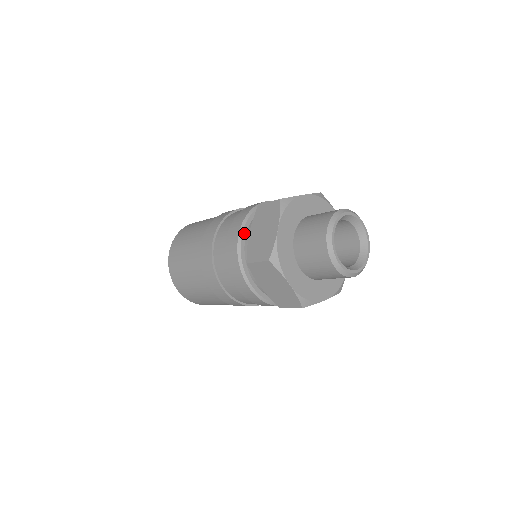
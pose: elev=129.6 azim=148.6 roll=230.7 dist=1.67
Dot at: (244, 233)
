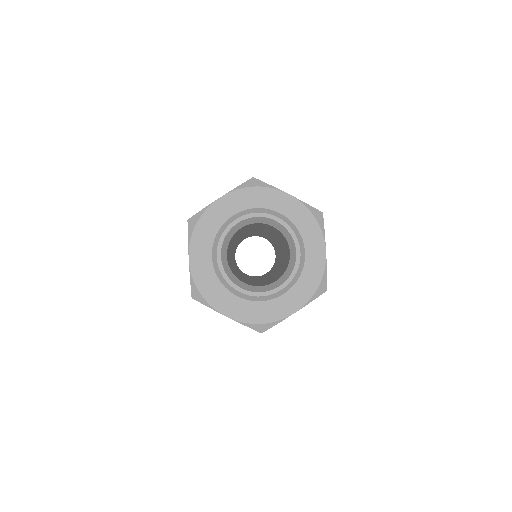
Dot at: occluded
